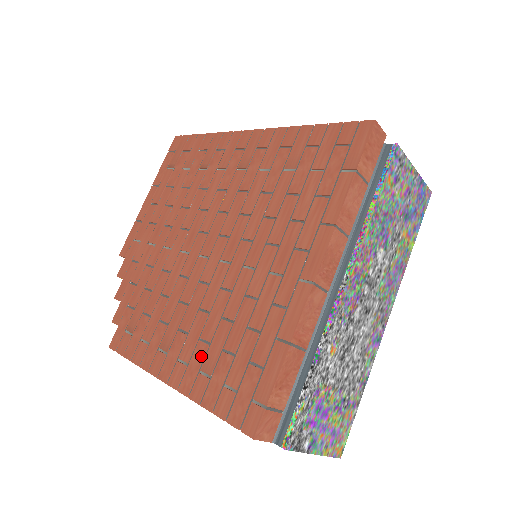
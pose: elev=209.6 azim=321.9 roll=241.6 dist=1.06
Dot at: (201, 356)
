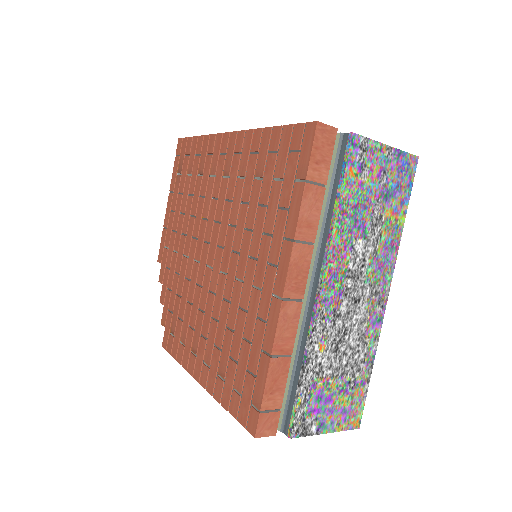
Dot at: (217, 361)
